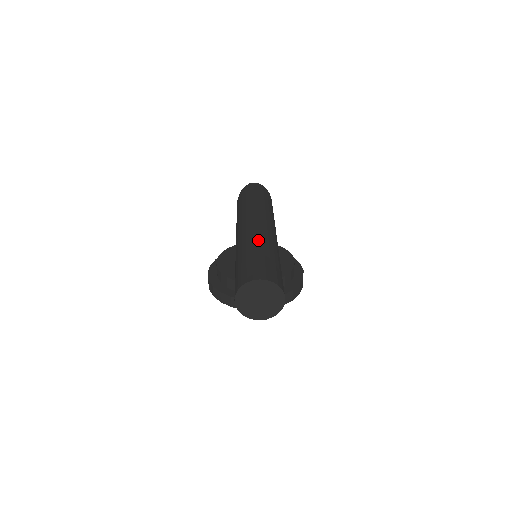
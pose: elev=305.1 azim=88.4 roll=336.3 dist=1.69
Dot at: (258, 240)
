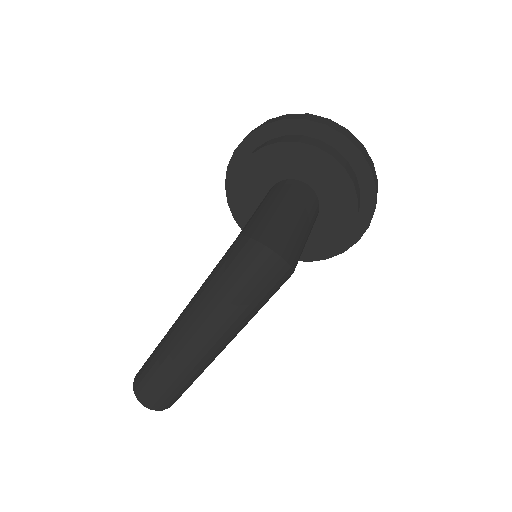
Dot at: (175, 371)
